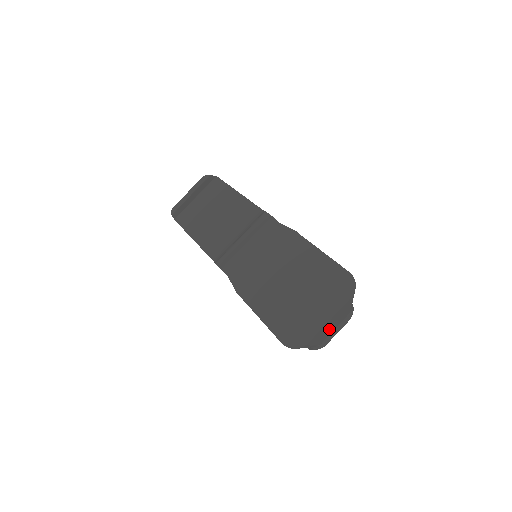
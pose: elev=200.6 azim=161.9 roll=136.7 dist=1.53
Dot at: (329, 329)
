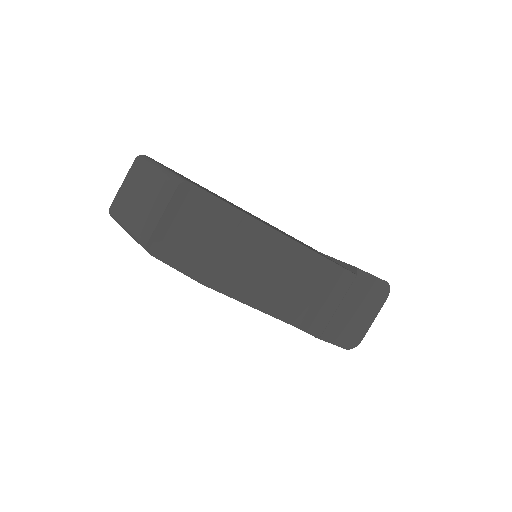
Dot at: occluded
